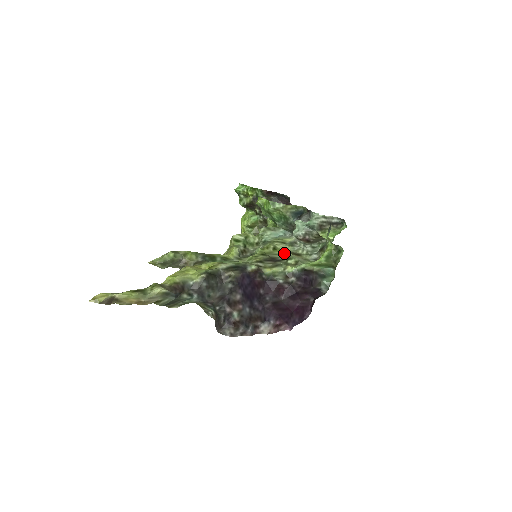
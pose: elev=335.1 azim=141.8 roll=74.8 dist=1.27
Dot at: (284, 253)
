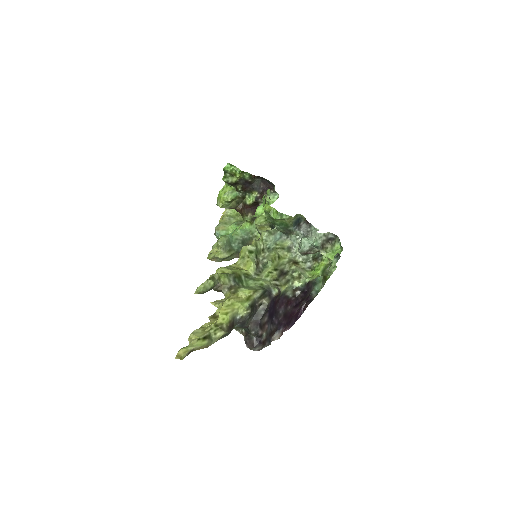
Dot at: (286, 261)
